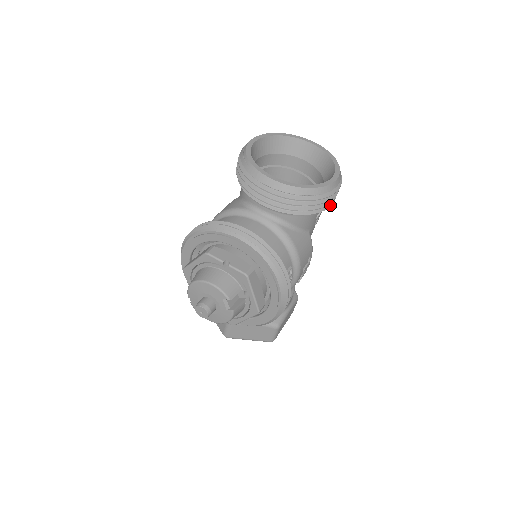
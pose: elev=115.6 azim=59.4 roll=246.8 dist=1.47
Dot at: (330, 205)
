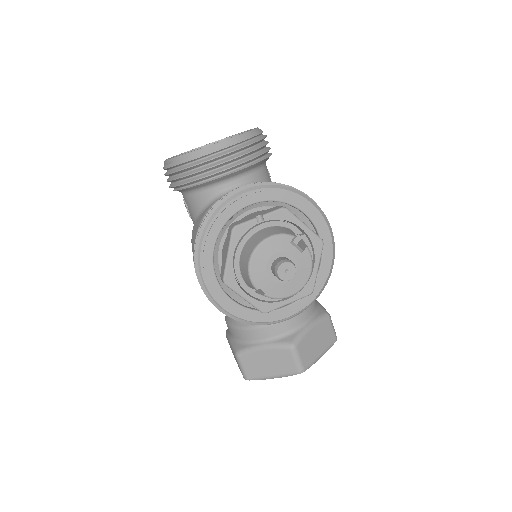
Dot at: occluded
